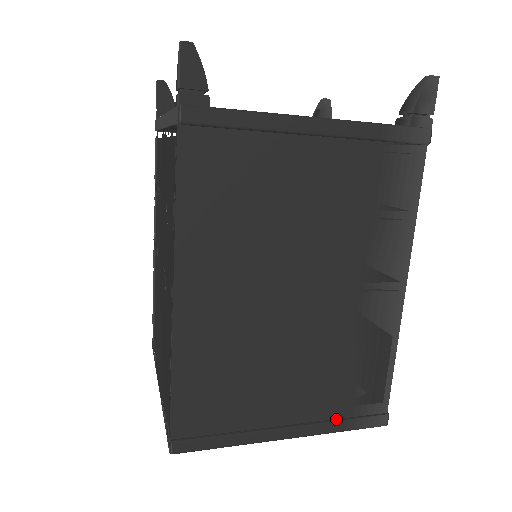
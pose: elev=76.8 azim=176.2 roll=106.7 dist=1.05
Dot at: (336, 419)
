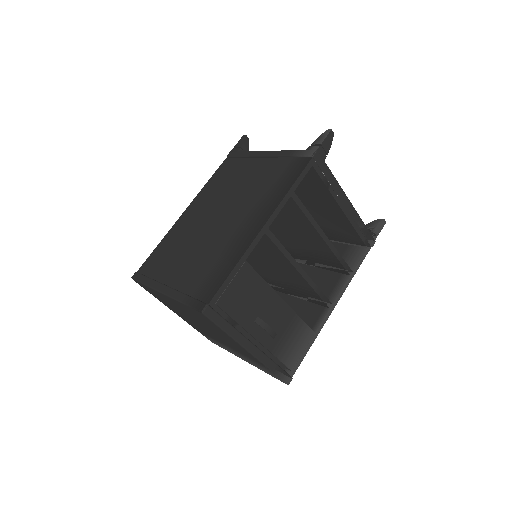
Dot at: (186, 294)
